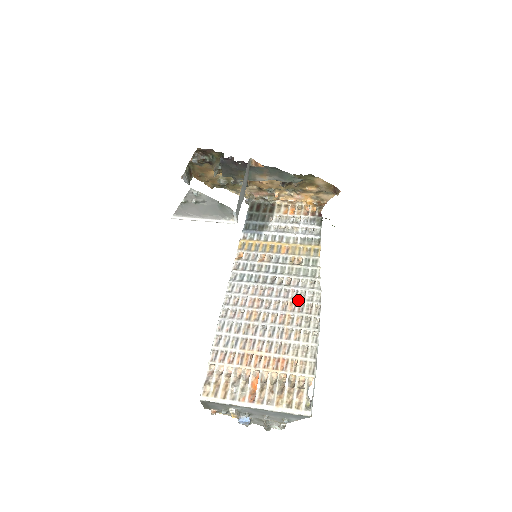
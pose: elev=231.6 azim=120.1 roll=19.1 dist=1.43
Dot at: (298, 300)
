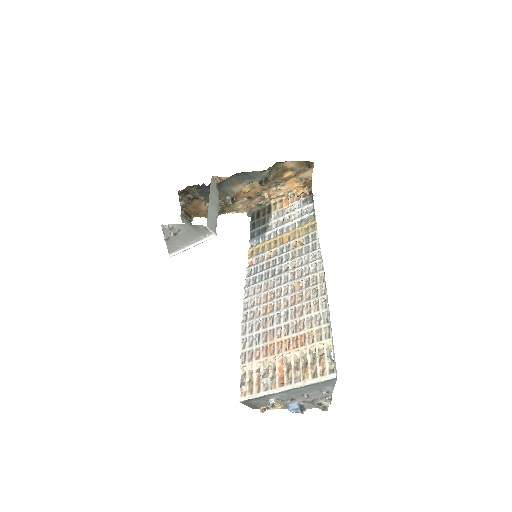
Dot at: (303, 277)
